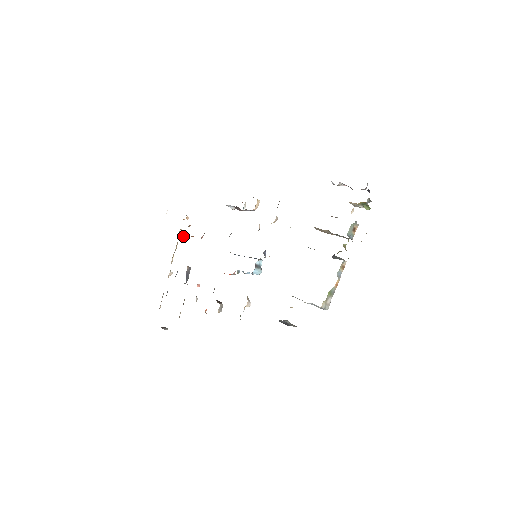
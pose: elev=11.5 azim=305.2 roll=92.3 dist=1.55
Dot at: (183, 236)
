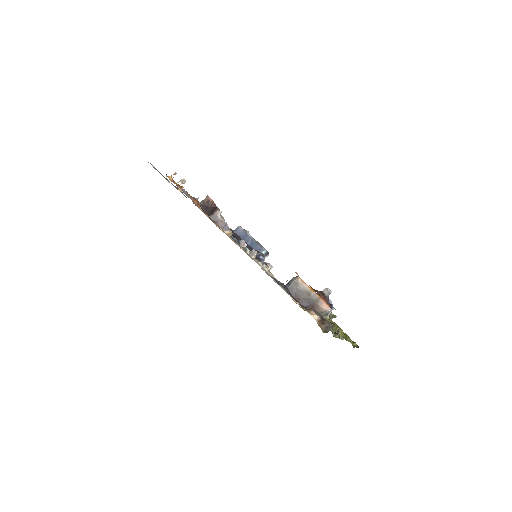
Dot at: (184, 182)
